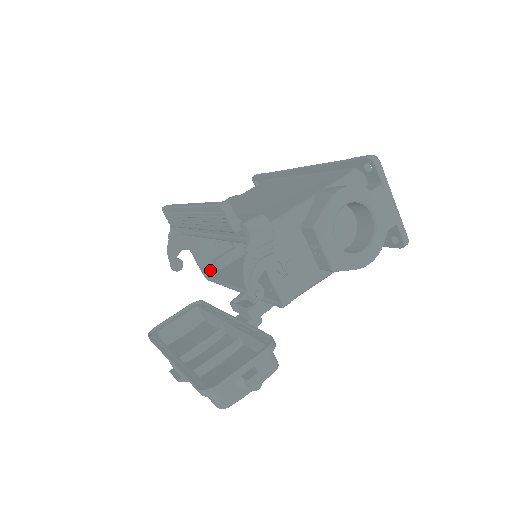
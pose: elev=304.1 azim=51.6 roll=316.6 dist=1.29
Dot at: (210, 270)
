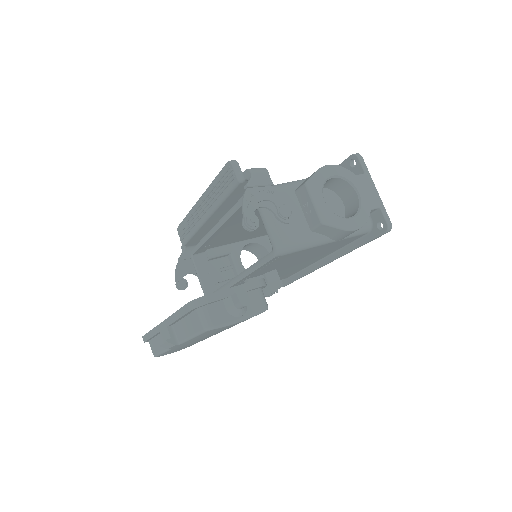
Dot at: occluded
